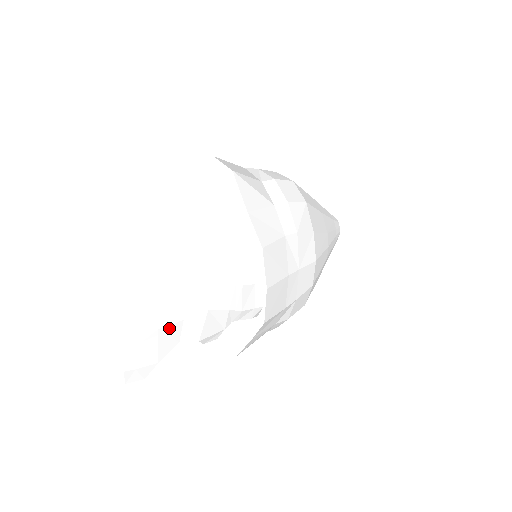
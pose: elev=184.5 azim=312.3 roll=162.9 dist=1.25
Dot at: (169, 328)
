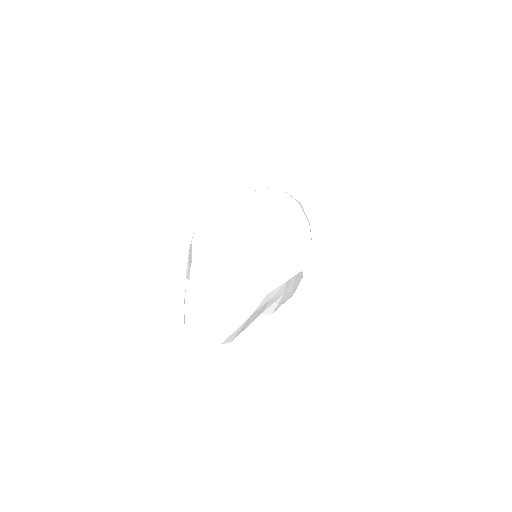
Dot at: (273, 300)
